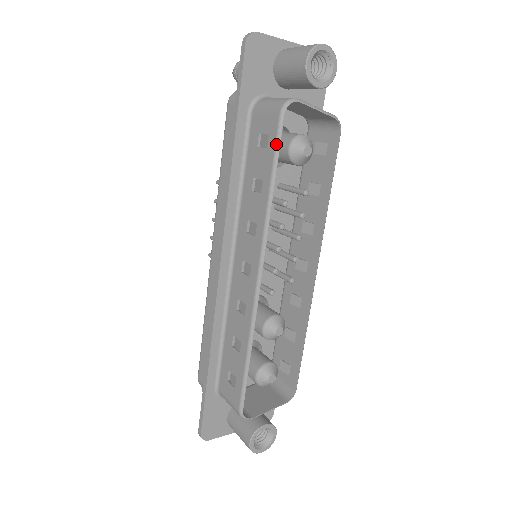
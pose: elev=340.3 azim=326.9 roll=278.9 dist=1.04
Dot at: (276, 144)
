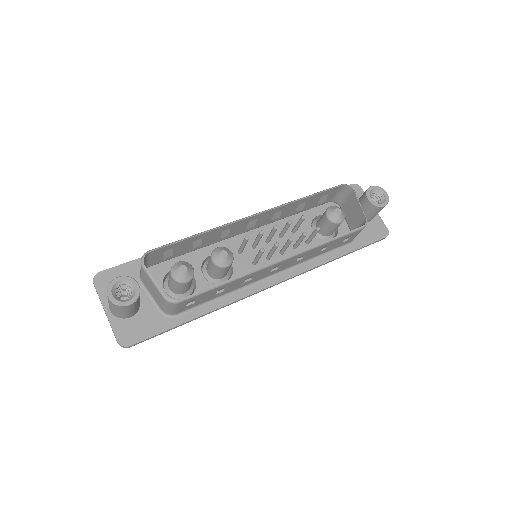
Dot at: (327, 189)
